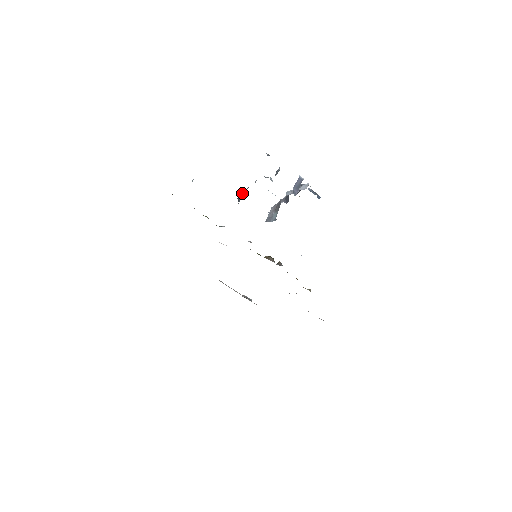
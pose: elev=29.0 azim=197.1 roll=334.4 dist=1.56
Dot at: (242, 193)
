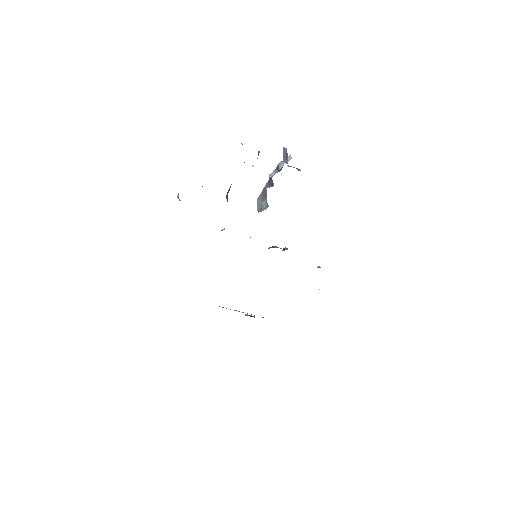
Dot at: (227, 193)
